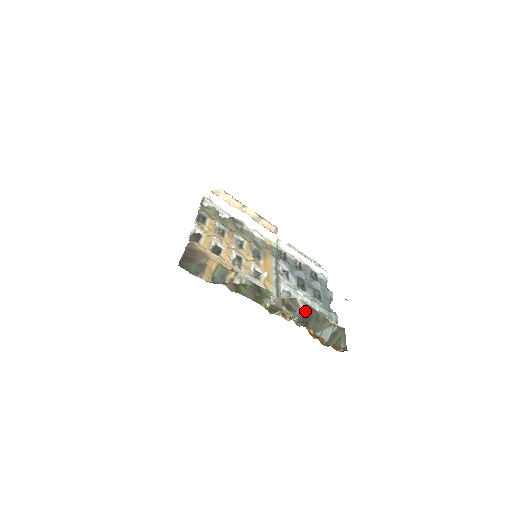
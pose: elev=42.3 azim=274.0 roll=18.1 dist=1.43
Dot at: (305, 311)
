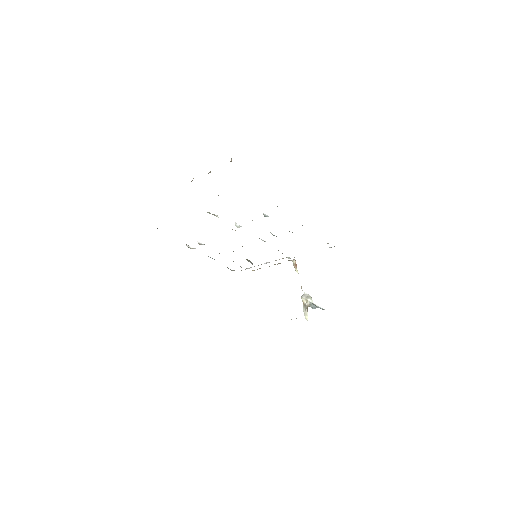
Dot at: occluded
